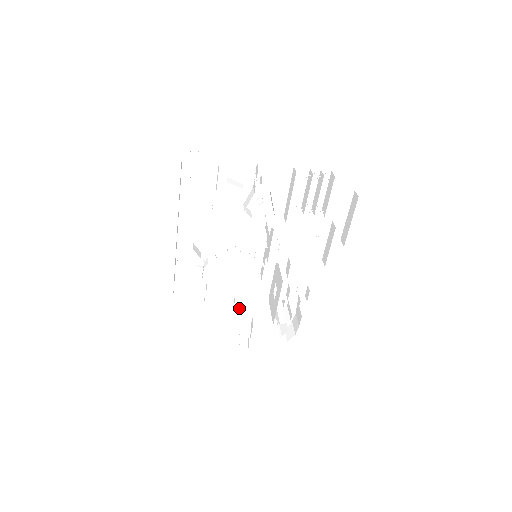
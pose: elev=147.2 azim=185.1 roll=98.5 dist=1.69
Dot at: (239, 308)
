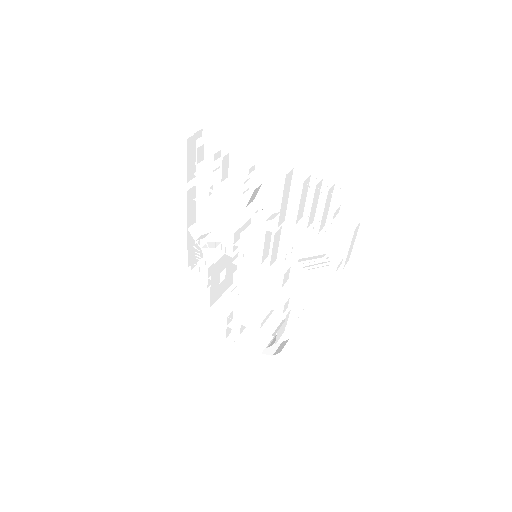
Dot at: (240, 302)
